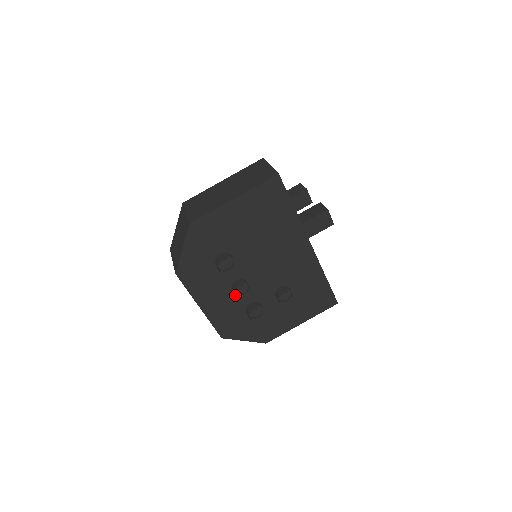
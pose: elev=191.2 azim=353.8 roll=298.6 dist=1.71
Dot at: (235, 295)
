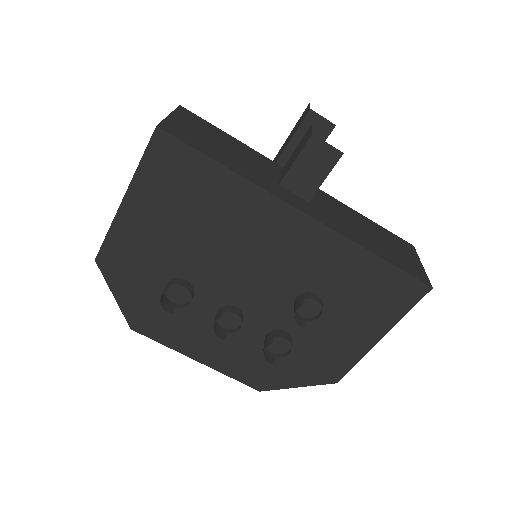
Dot at: (223, 334)
